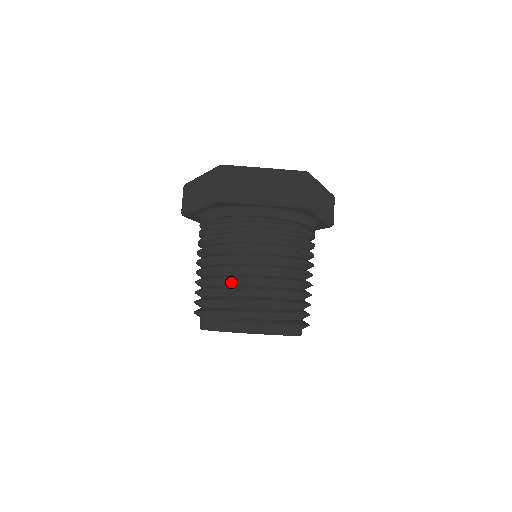
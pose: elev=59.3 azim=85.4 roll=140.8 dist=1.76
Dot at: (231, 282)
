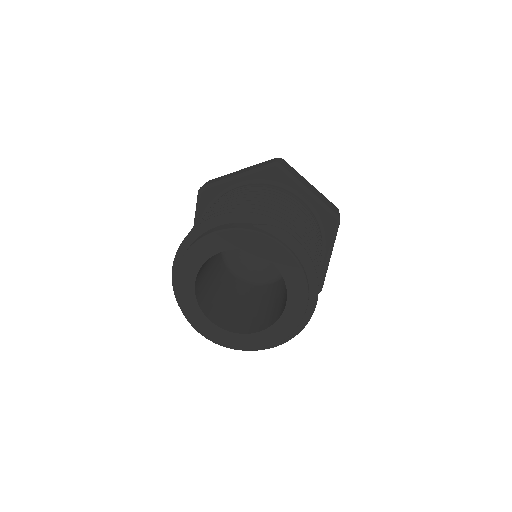
Dot at: occluded
